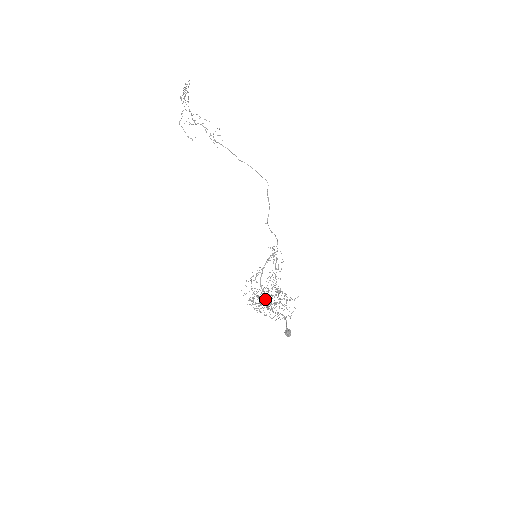
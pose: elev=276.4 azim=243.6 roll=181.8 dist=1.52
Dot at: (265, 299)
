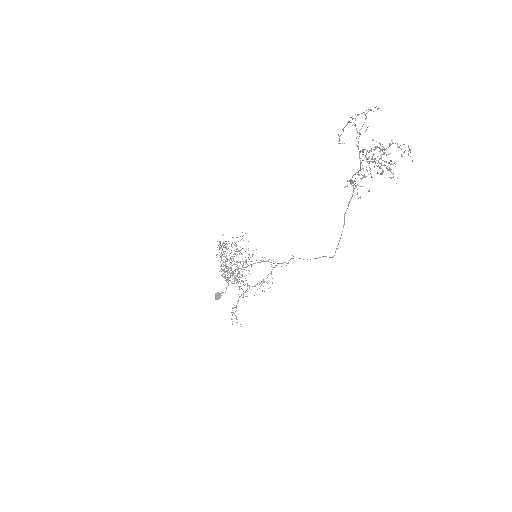
Dot at: occluded
